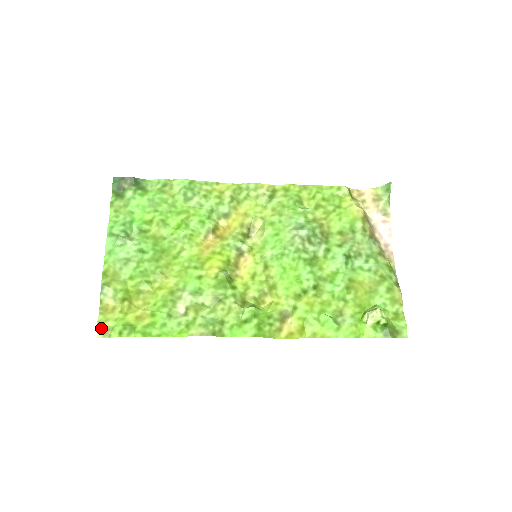
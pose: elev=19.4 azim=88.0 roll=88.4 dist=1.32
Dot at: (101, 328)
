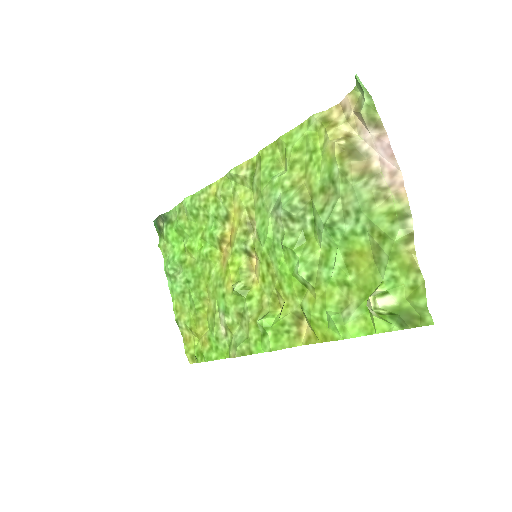
Dot at: (189, 356)
